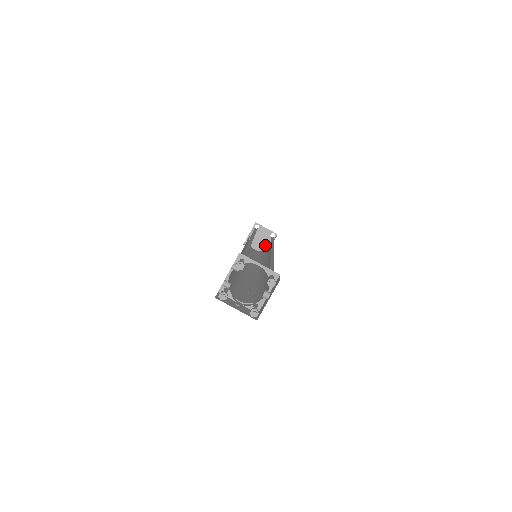
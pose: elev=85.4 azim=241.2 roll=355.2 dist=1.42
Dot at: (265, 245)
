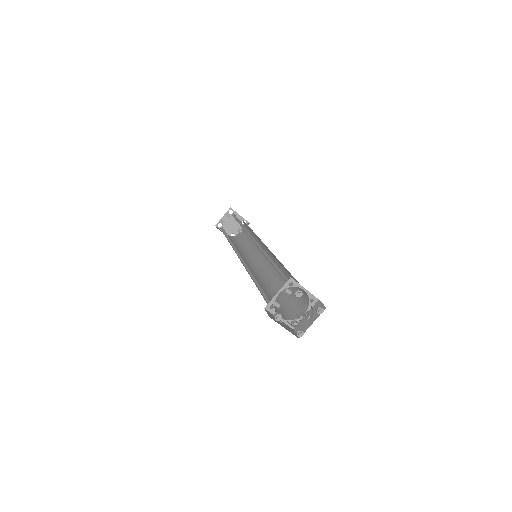
Dot at: (235, 230)
